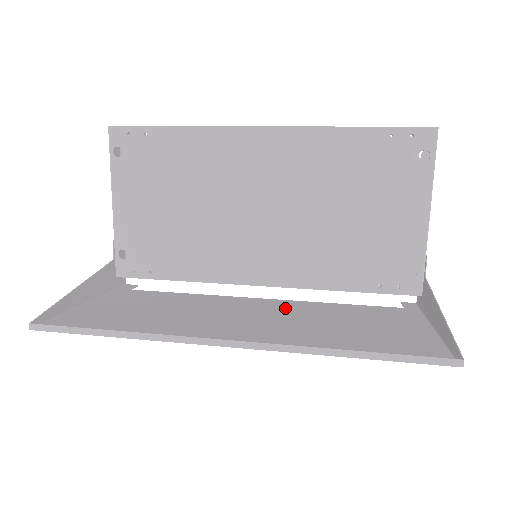
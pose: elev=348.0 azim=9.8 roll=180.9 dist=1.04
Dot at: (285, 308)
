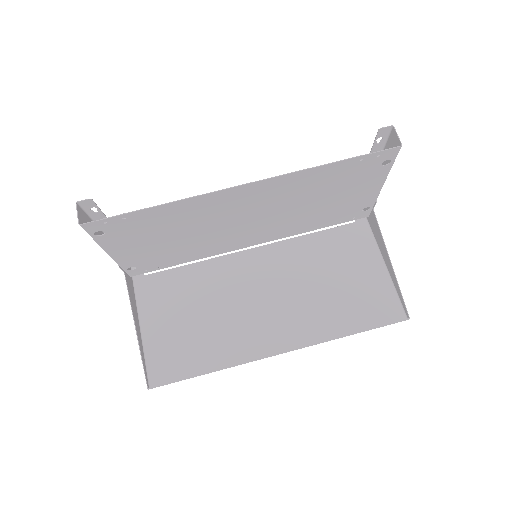
Dot at: (279, 264)
